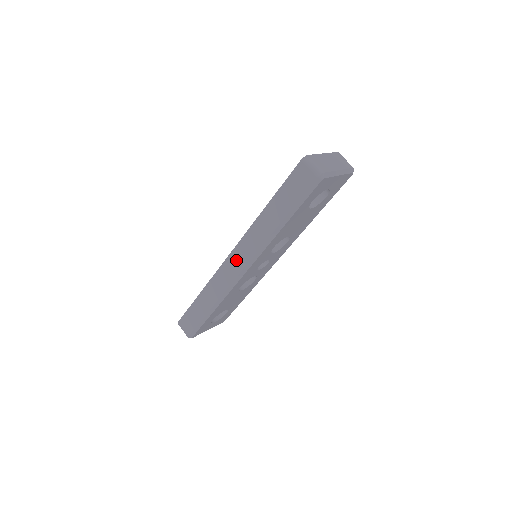
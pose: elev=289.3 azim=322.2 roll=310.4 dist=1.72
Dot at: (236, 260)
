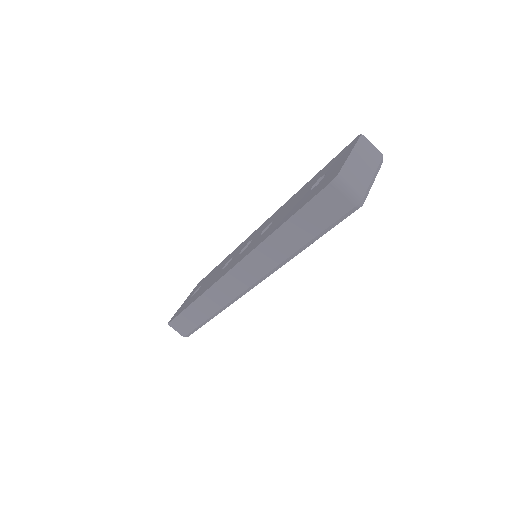
Dot at: (239, 278)
